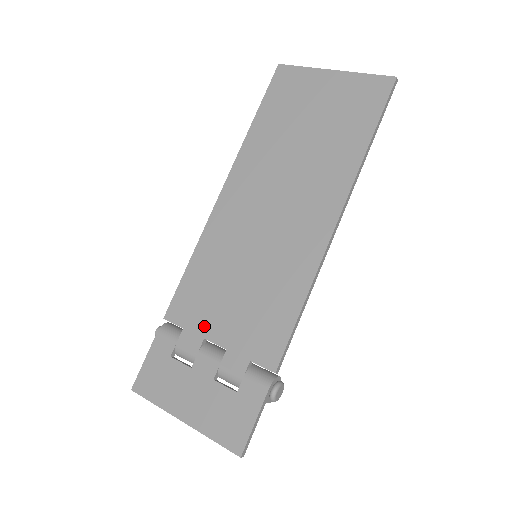
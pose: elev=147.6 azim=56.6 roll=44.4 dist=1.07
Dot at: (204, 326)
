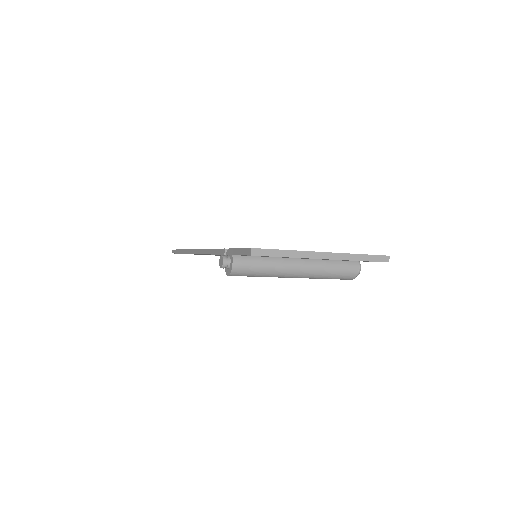
Dot at: occluded
